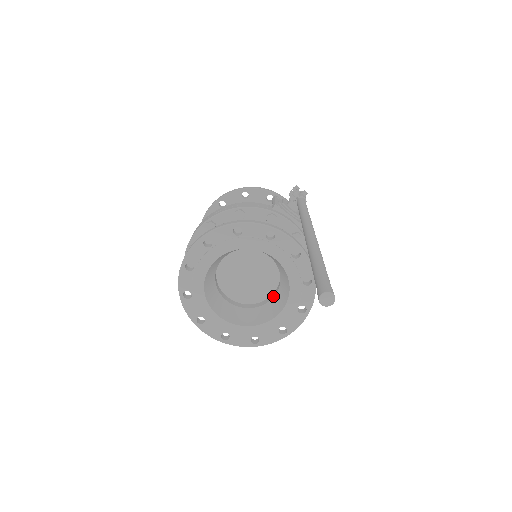
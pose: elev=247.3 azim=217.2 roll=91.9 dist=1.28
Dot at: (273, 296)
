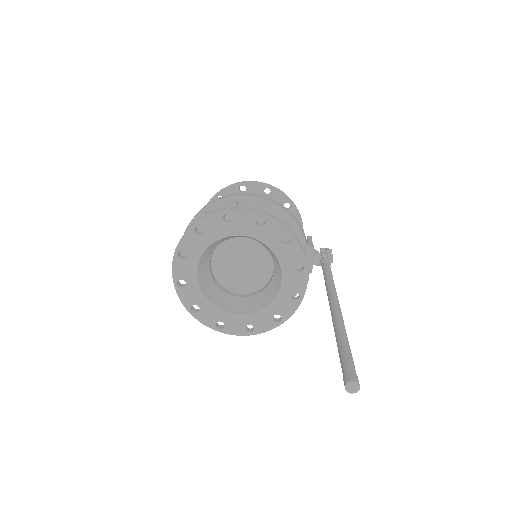
Dot at: (239, 296)
